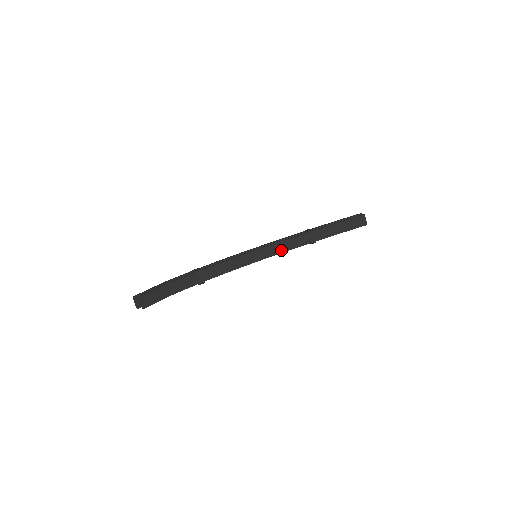
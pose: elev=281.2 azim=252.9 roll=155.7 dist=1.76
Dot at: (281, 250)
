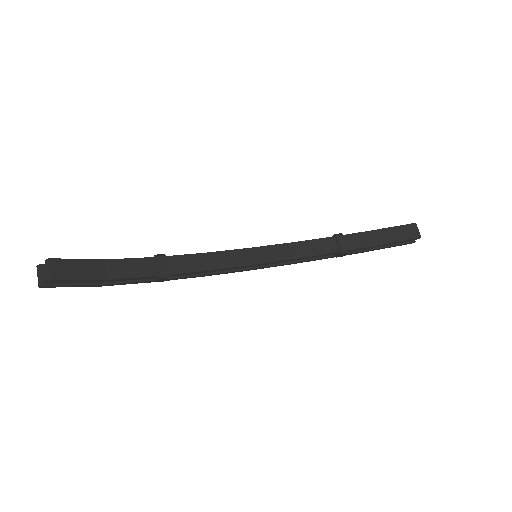
Dot at: (295, 254)
